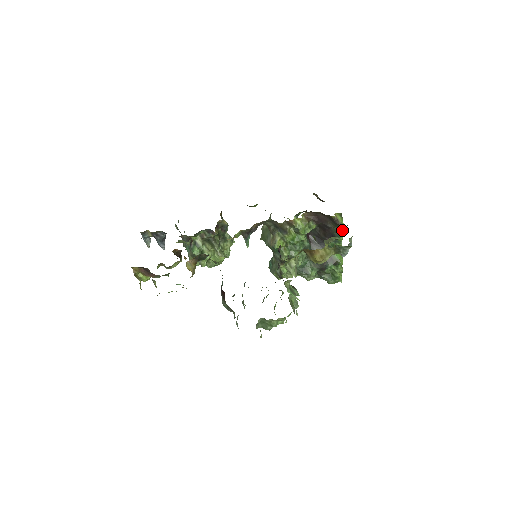
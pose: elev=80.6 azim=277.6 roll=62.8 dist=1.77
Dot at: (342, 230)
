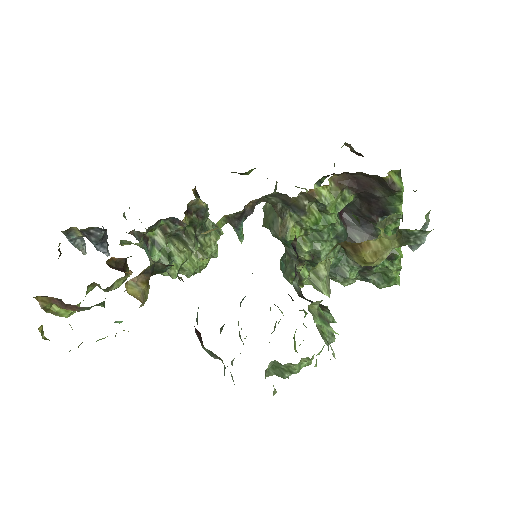
Dot at: (401, 200)
